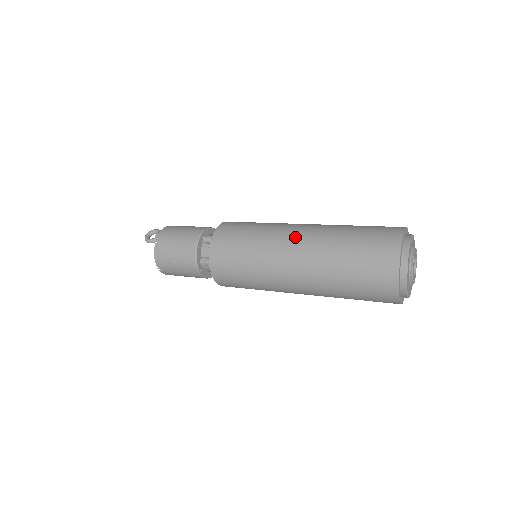
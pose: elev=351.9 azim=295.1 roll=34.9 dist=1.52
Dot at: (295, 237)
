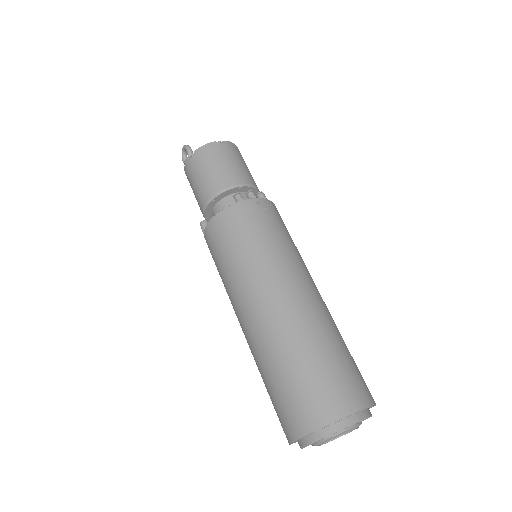
Dot at: (240, 322)
